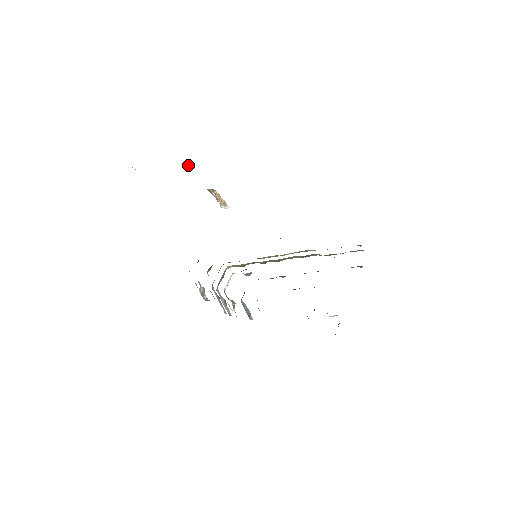
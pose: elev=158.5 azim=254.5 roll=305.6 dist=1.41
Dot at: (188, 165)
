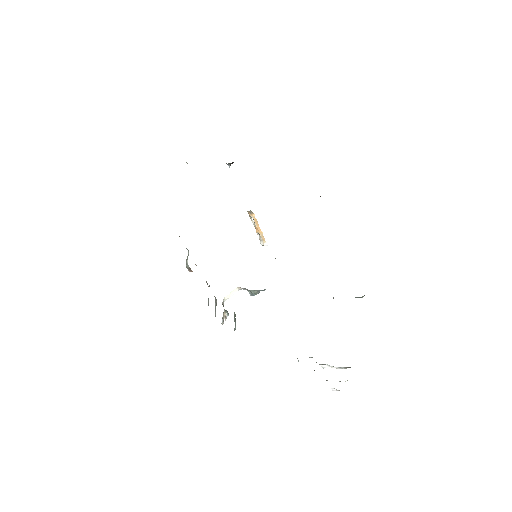
Dot at: (228, 165)
